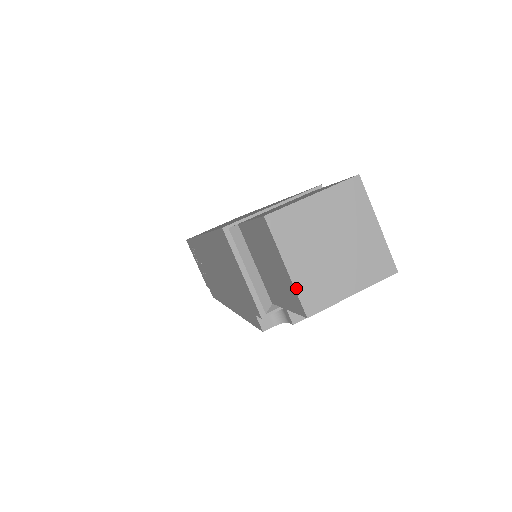
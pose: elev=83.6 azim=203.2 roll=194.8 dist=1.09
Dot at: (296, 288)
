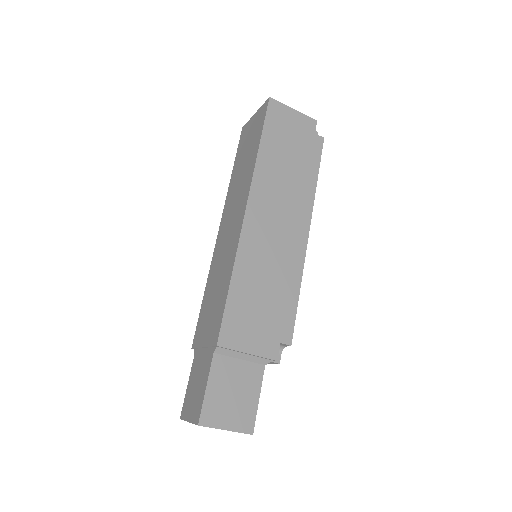
Dot at: occluded
